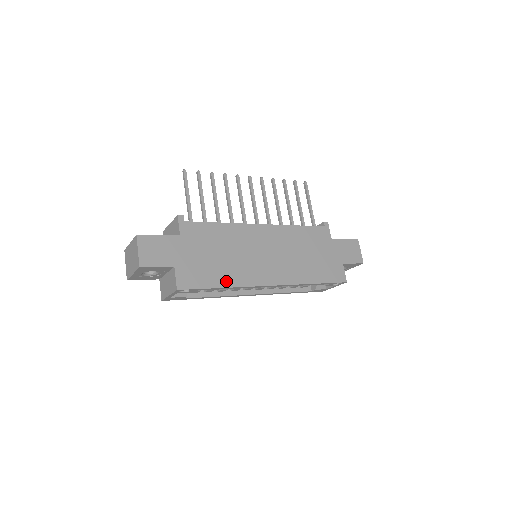
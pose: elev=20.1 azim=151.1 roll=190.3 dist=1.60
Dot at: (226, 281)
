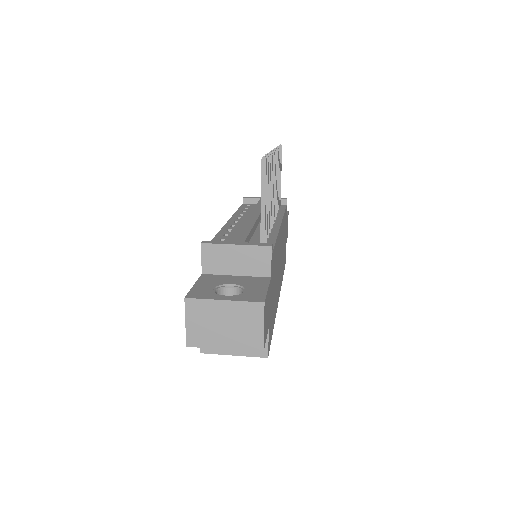
Dot at: (274, 316)
